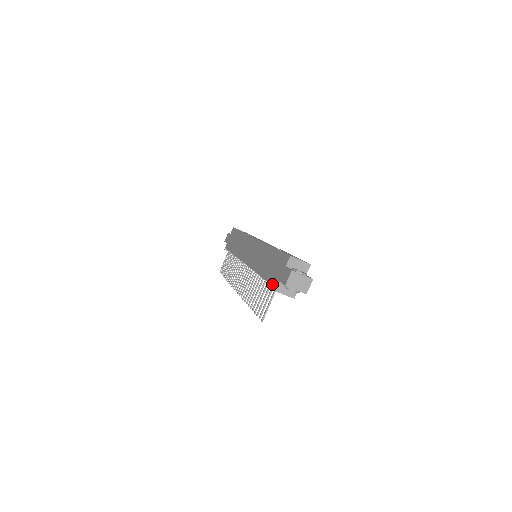
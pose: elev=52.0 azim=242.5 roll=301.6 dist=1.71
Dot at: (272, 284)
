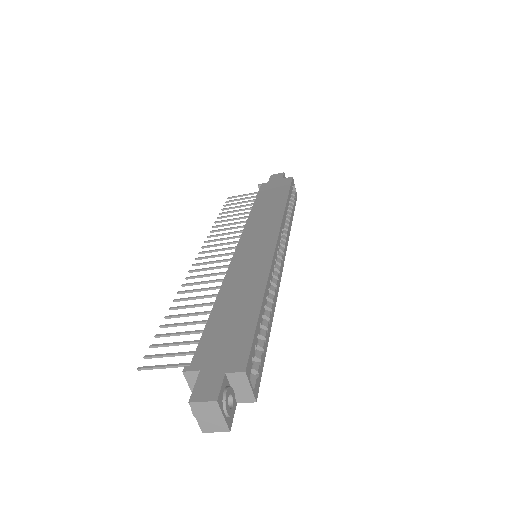
Dot at: (194, 357)
